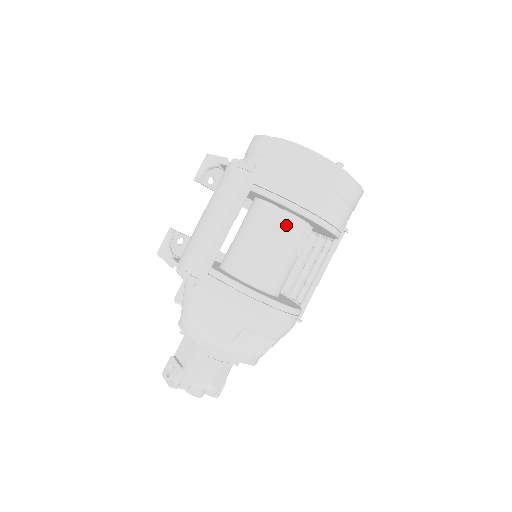
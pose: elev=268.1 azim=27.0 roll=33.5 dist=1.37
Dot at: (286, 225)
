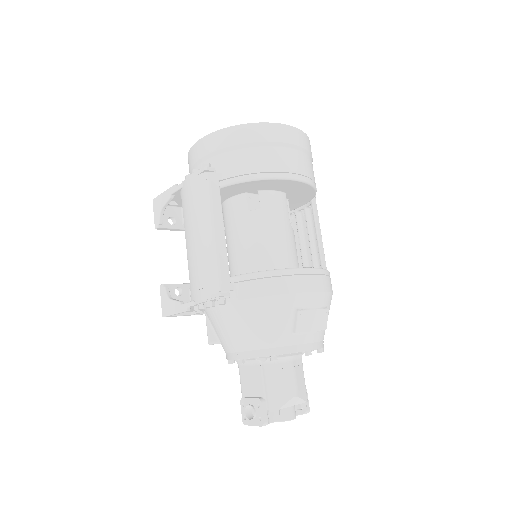
Dot at: (268, 203)
